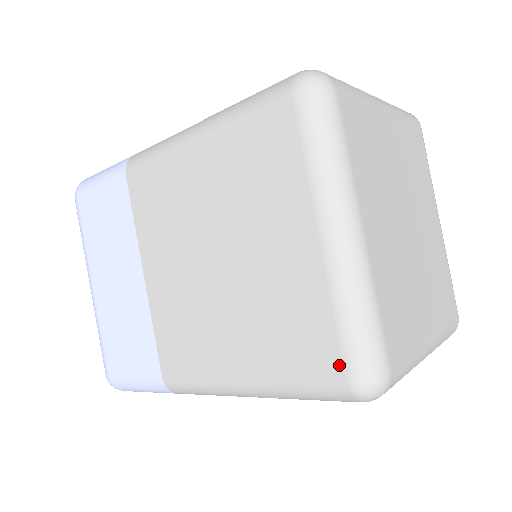
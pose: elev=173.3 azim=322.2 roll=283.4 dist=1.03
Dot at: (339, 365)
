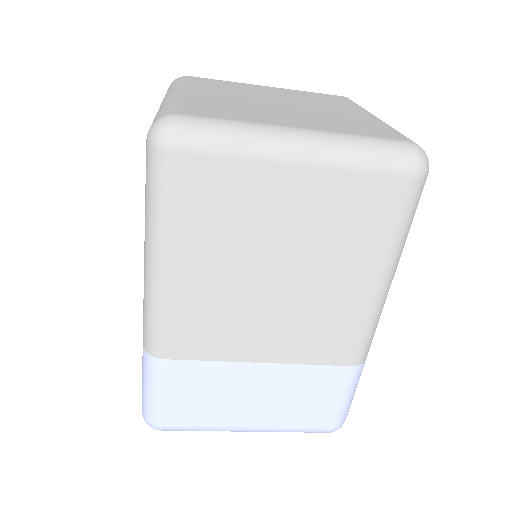
Dot at: occluded
